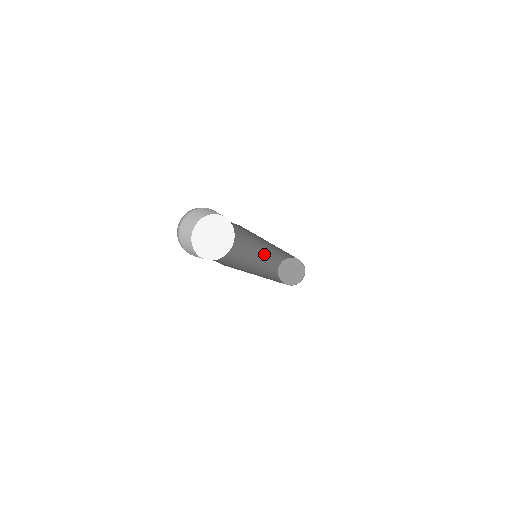
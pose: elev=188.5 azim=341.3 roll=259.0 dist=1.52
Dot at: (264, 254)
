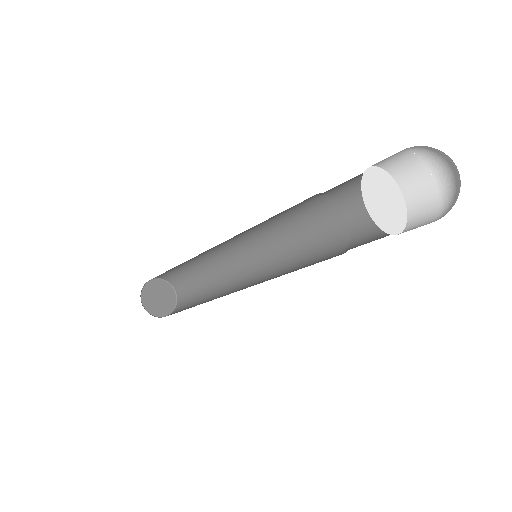
Dot at: (201, 257)
